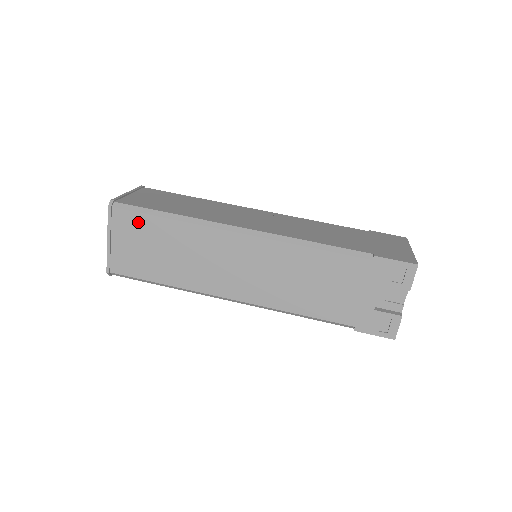
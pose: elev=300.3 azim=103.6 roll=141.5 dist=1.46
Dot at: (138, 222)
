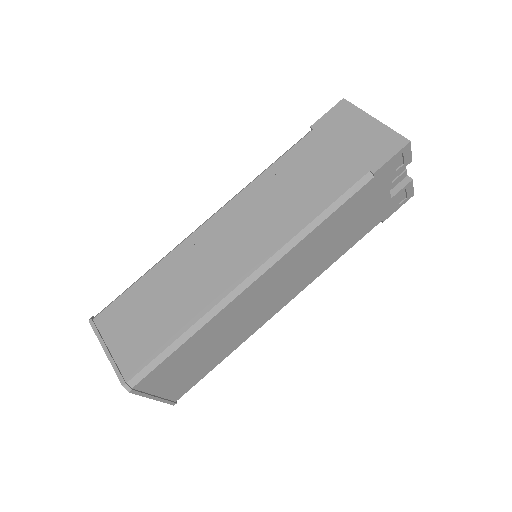
Dot at: (165, 368)
